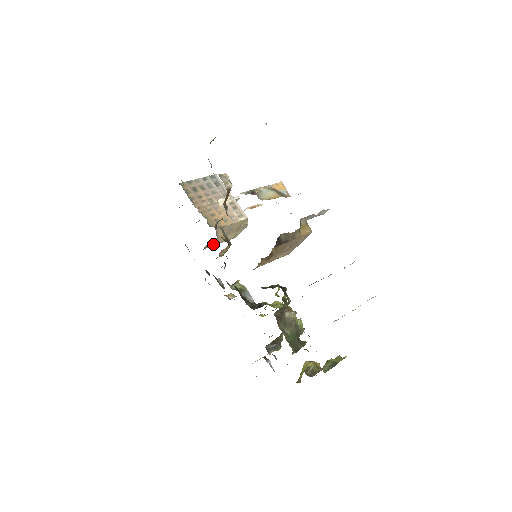
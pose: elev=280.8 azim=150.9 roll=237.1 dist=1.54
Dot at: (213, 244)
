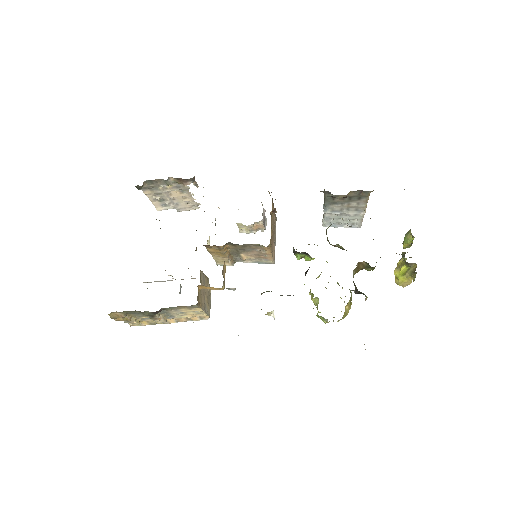
Dot at: (200, 304)
